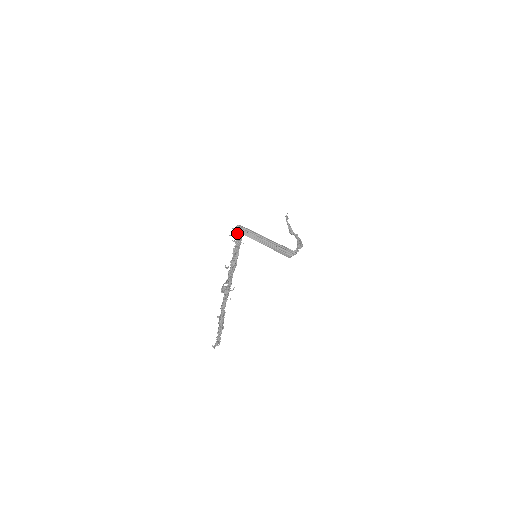
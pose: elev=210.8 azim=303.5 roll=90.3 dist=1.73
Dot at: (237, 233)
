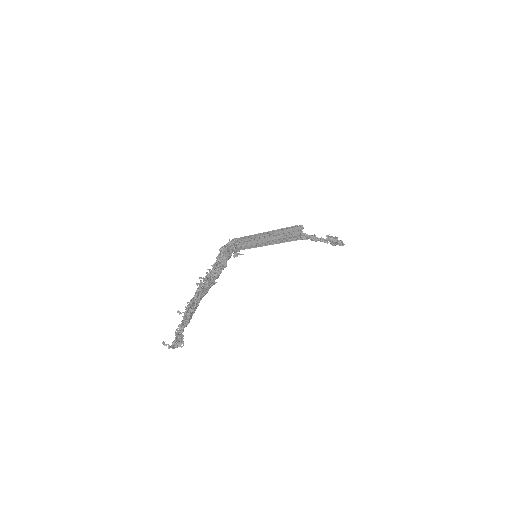
Dot at: occluded
